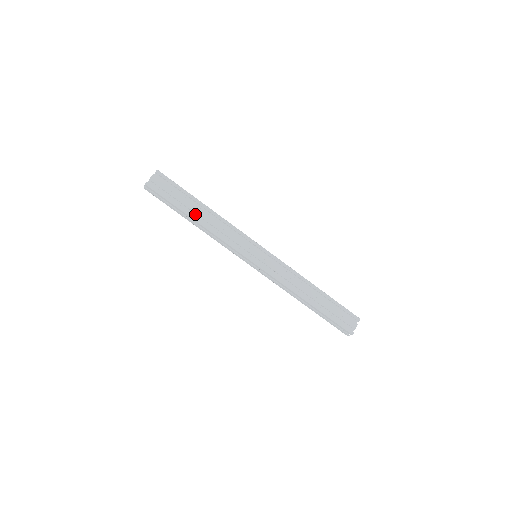
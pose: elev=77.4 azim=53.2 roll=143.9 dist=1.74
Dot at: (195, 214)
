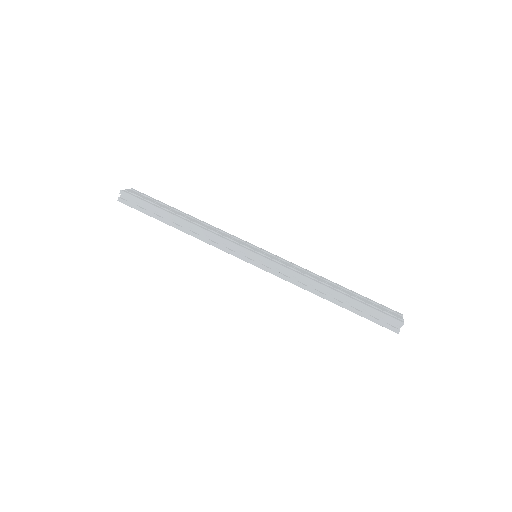
Dot at: occluded
